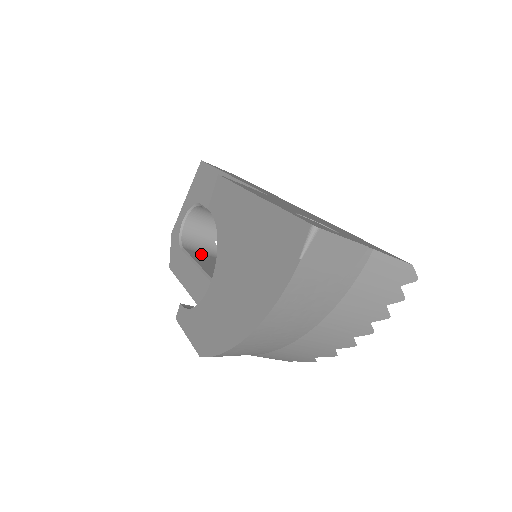
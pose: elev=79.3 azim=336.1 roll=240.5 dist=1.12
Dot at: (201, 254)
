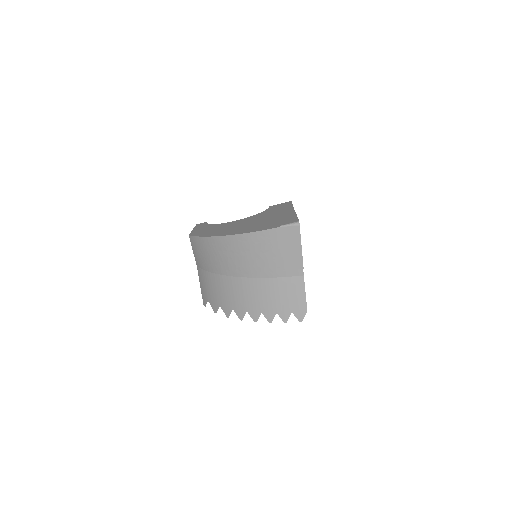
Dot at: occluded
